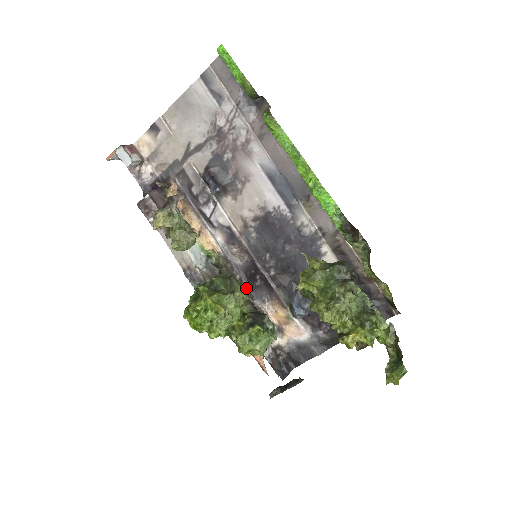
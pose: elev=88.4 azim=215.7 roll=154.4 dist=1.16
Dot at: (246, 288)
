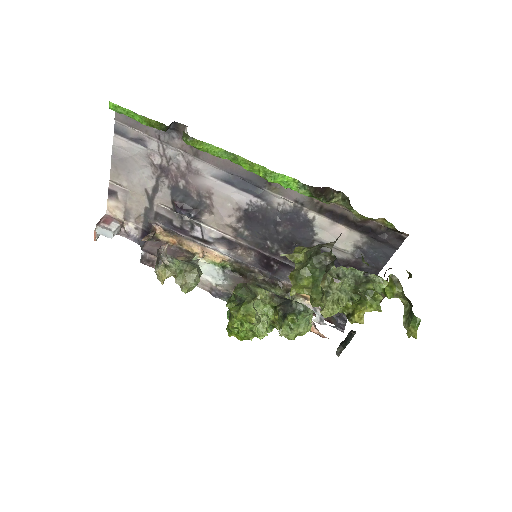
Dot at: (269, 276)
